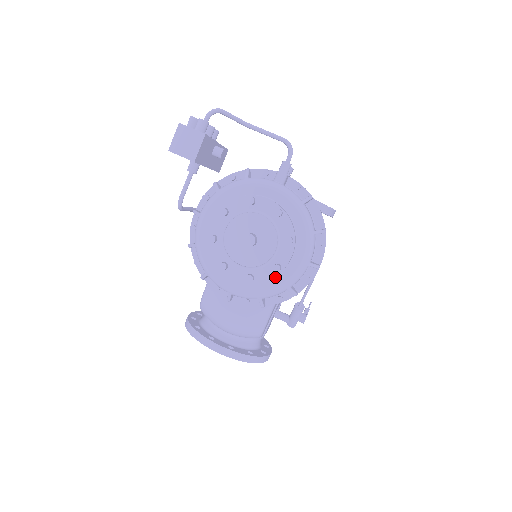
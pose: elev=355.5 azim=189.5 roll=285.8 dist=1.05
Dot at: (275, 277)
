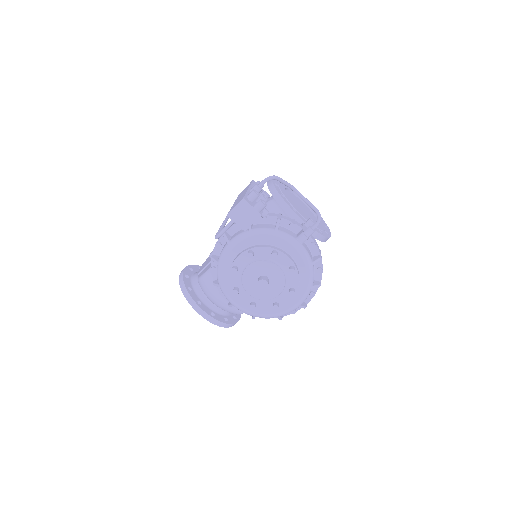
Dot at: (271, 308)
